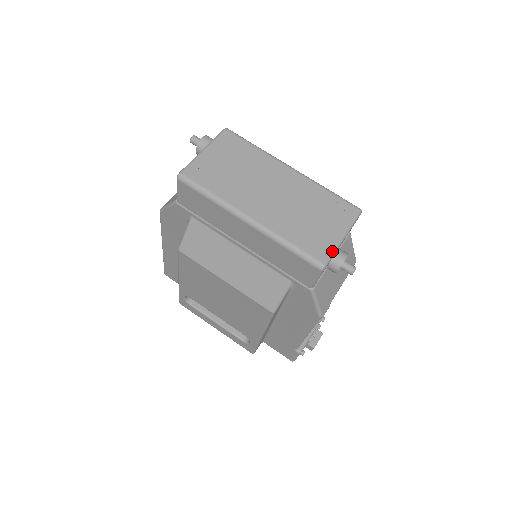
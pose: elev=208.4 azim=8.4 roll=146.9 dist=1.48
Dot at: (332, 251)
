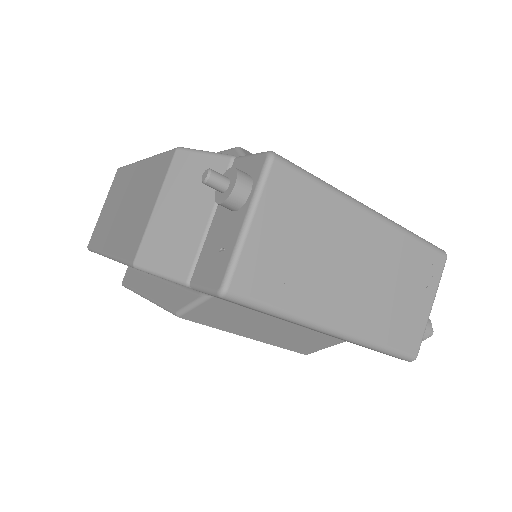
Dot at: (423, 334)
